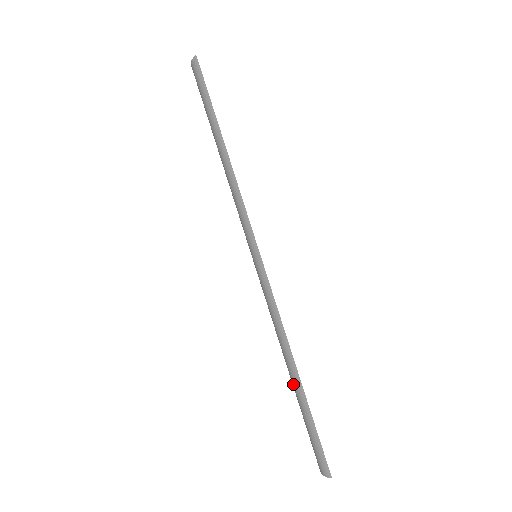
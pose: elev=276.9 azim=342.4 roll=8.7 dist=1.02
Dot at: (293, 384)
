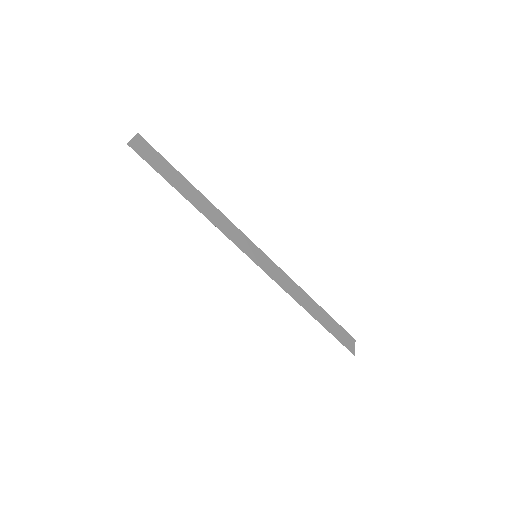
Dot at: occluded
